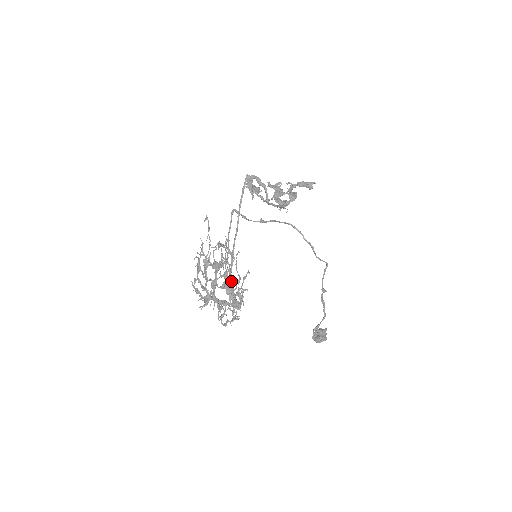
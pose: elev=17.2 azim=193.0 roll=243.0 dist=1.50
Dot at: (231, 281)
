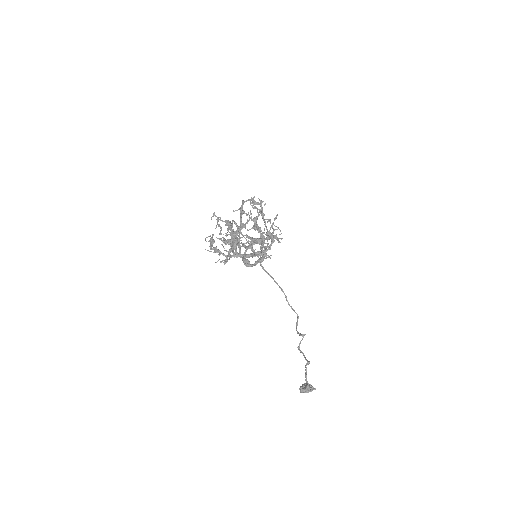
Dot at: (244, 257)
